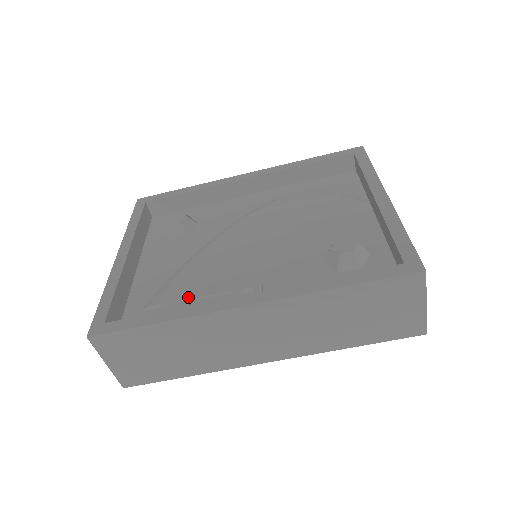
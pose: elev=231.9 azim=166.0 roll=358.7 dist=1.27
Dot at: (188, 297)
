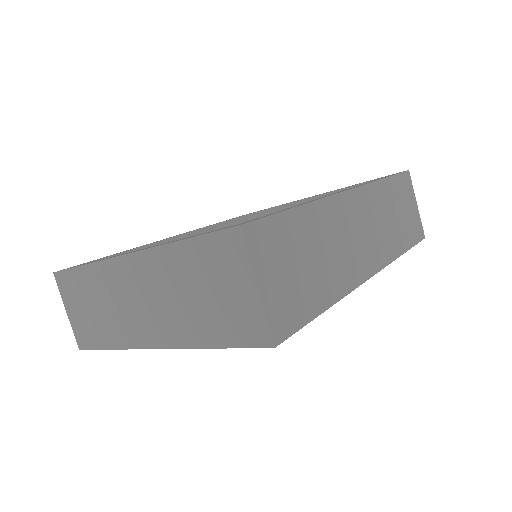
Dot at: occluded
